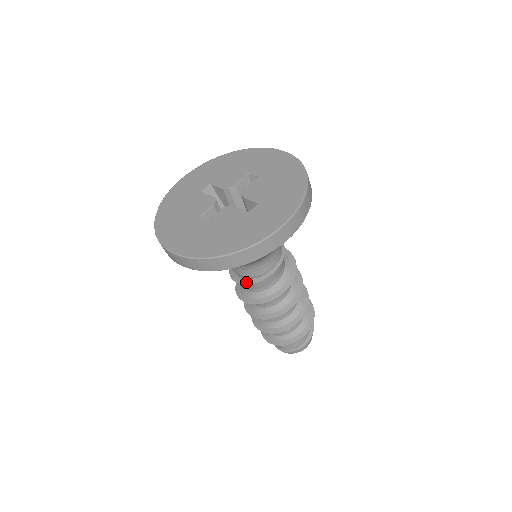
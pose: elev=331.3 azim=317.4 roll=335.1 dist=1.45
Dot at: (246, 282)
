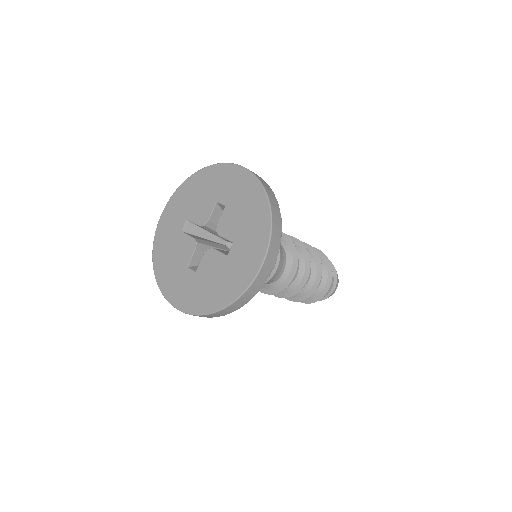
Dot at: occluded
